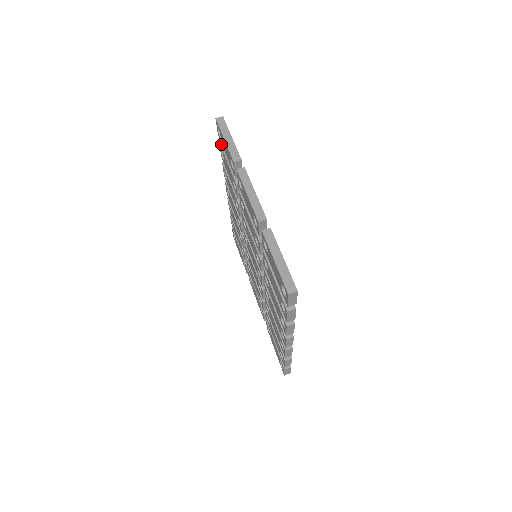
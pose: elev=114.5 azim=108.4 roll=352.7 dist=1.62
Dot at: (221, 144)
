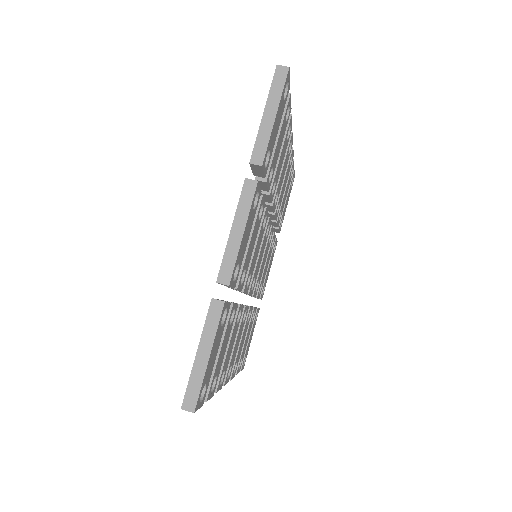
Dot at: occluded
